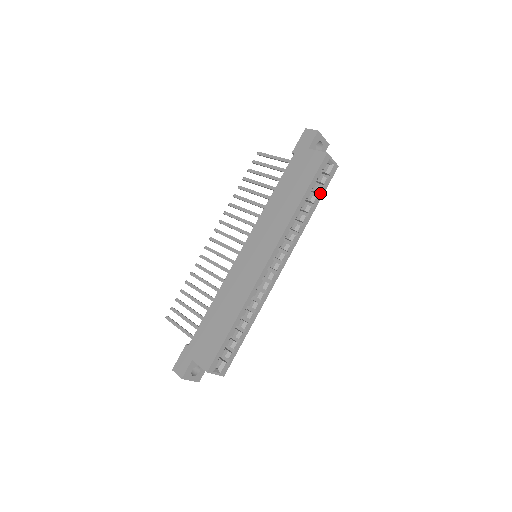
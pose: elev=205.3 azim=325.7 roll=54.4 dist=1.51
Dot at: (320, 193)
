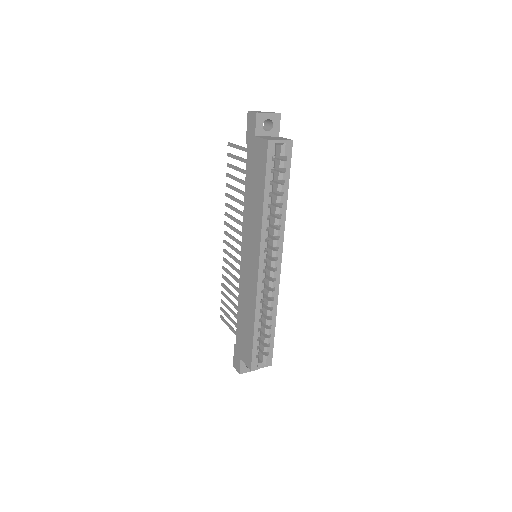
Dot at: (284, 178)
